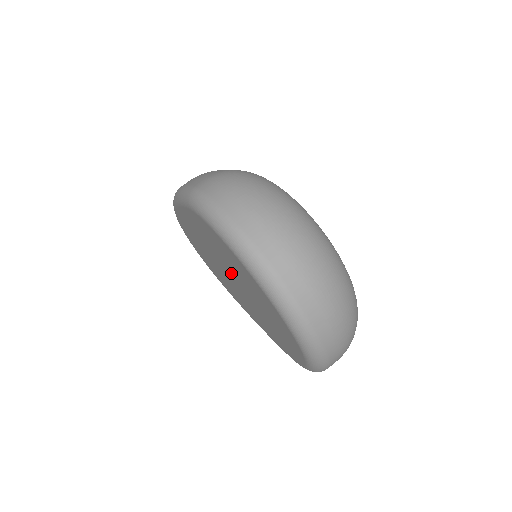
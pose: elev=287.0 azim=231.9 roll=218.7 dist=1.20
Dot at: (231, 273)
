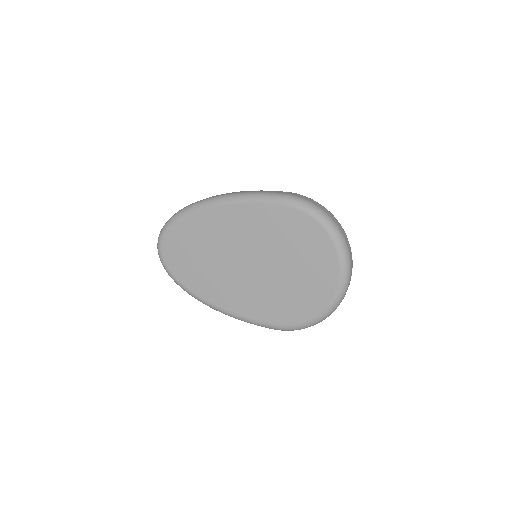
Dot at: (270, 256)
